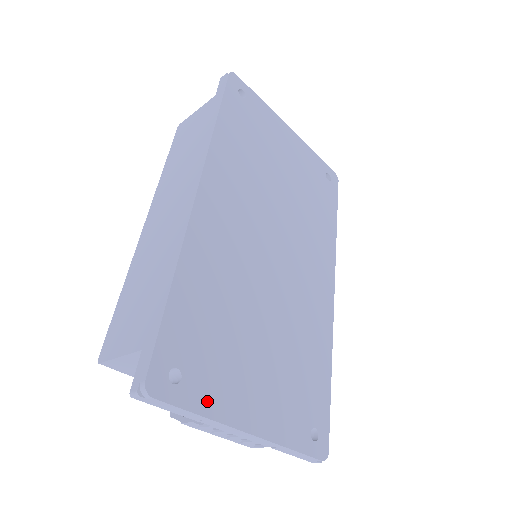
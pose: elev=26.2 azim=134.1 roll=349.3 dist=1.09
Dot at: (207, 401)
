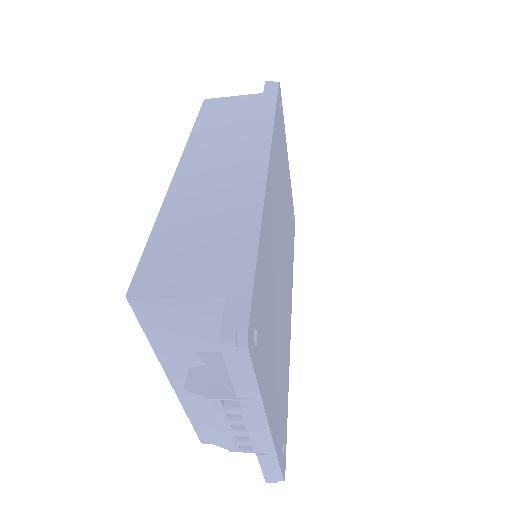
Dot at: (262, 378)
